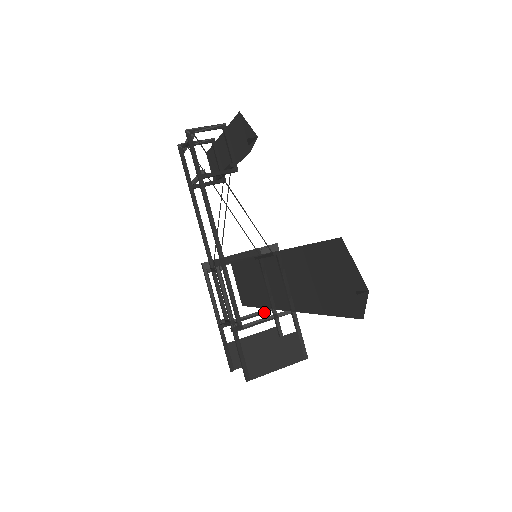
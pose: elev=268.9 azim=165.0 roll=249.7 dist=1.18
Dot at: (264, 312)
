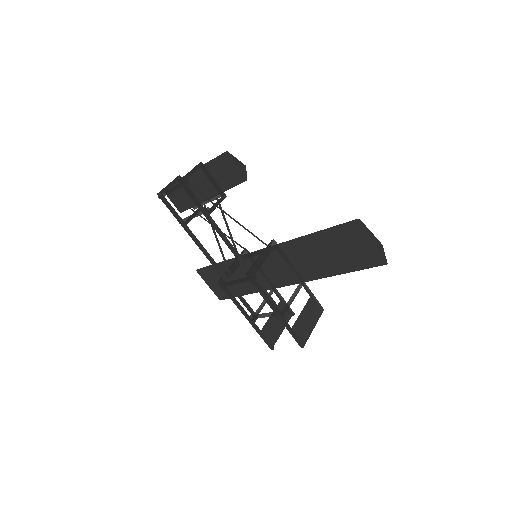
Dot at: (270, 295)
